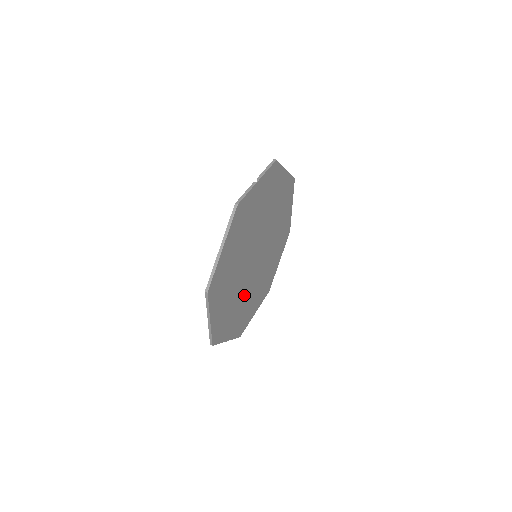
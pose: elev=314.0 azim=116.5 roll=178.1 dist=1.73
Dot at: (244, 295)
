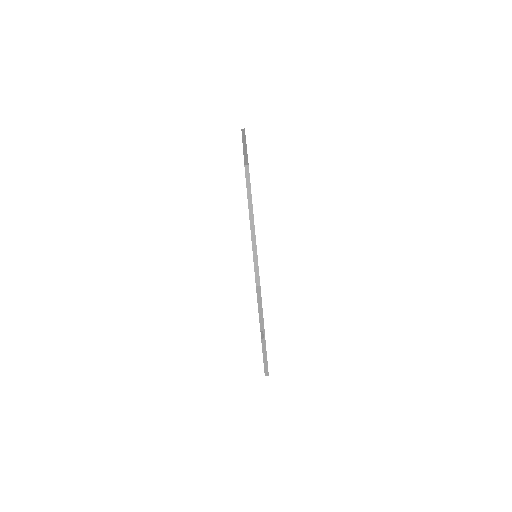
Dot at: occluded
